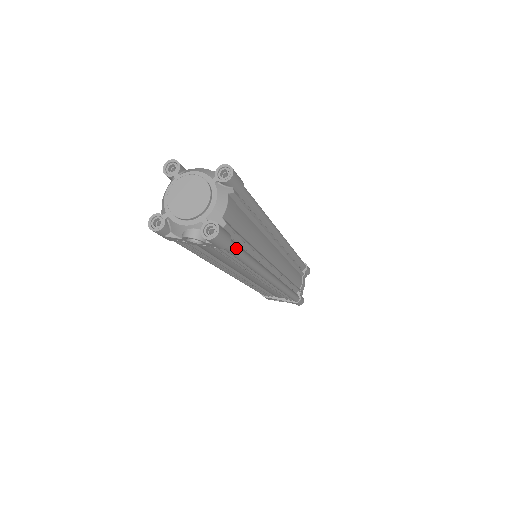
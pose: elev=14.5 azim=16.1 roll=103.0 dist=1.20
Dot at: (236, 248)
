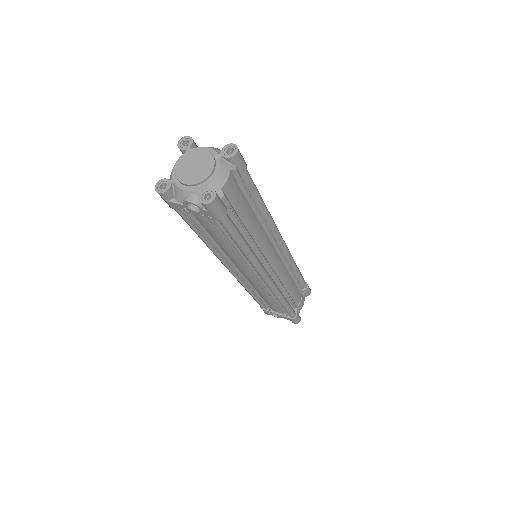
Dot at: (231, 225)
